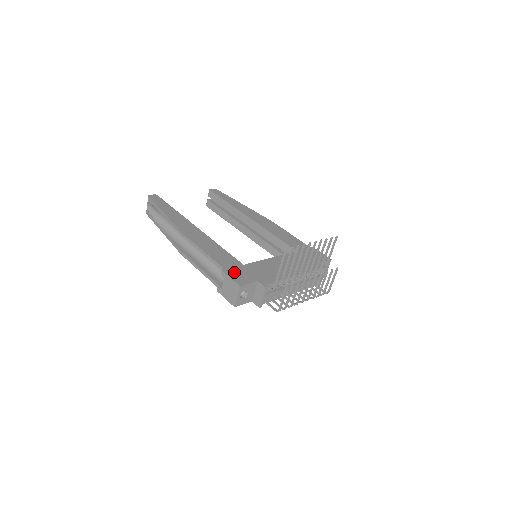
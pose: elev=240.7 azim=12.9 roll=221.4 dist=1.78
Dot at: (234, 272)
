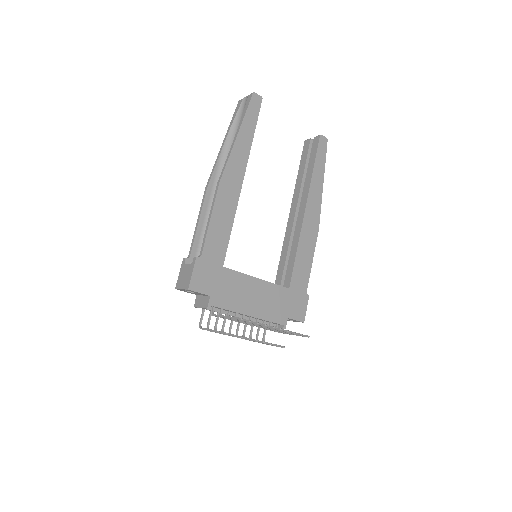
Dot at: (204, 269)
